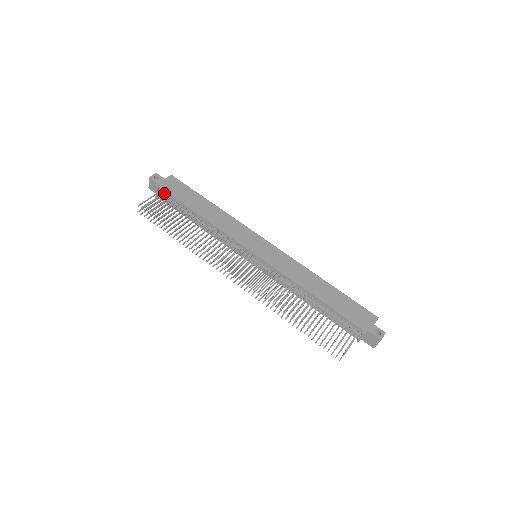
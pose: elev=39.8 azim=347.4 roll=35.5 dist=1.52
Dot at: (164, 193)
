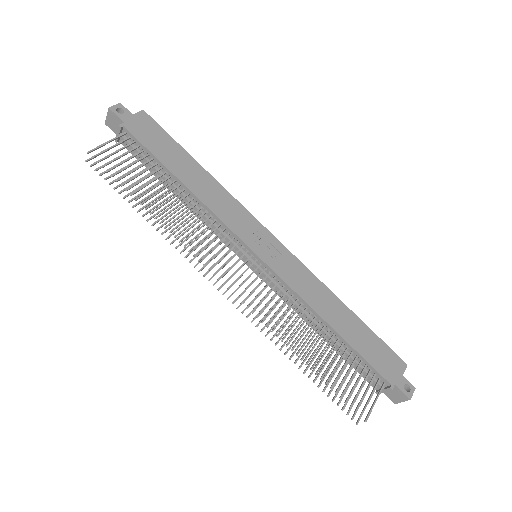
Dot at: (130, 137)
